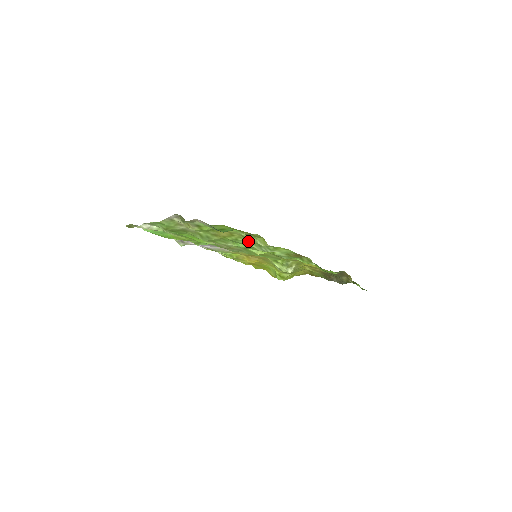
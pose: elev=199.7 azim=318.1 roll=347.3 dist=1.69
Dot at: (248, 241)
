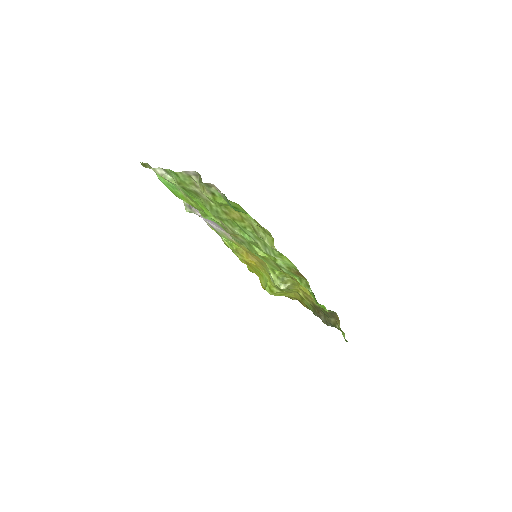
Dot at: (256, 235)
